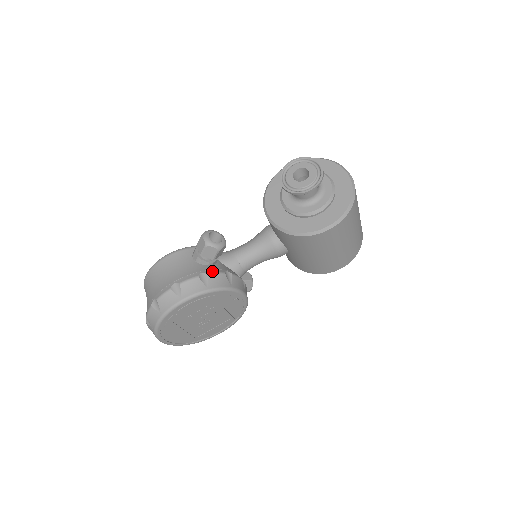
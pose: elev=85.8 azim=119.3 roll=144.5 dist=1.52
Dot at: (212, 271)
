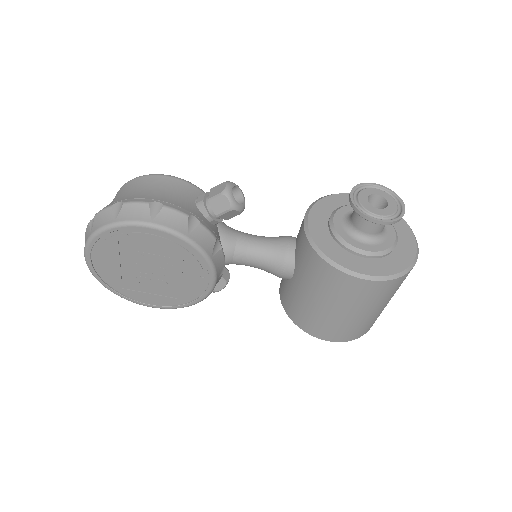
Dot at: (206, 225)
